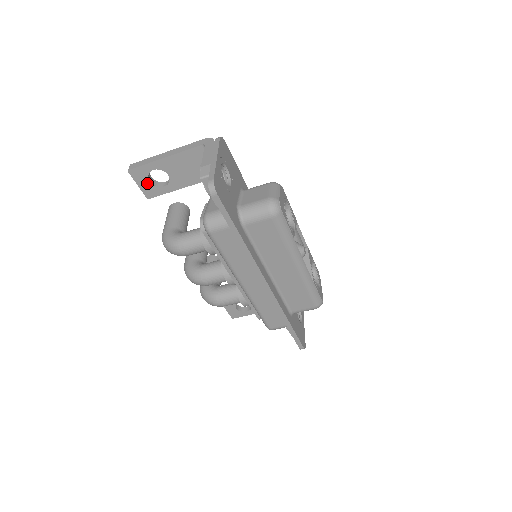
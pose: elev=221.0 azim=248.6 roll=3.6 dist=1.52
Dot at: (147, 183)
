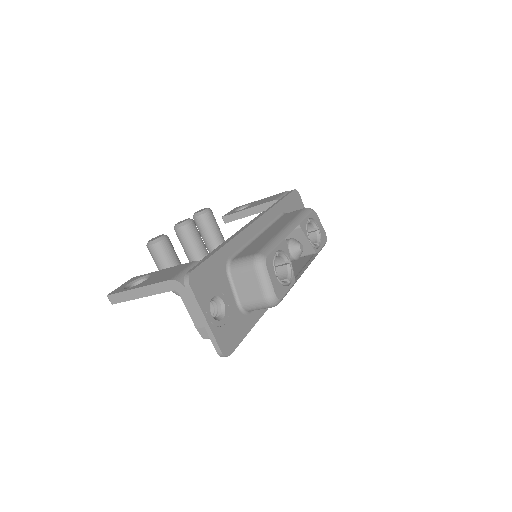
Dot at: occluded
